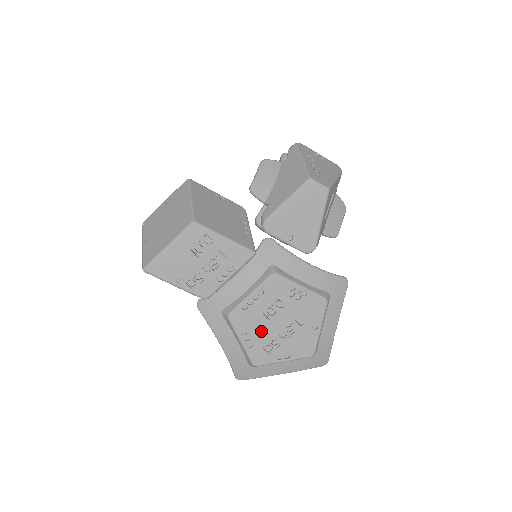
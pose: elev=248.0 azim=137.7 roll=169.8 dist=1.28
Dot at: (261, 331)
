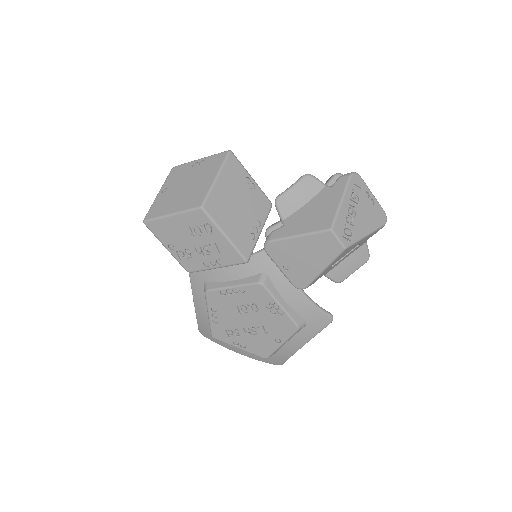
Dot at: (229, 317)
